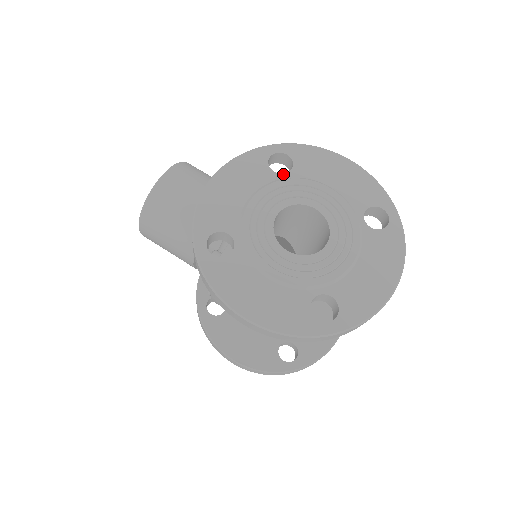
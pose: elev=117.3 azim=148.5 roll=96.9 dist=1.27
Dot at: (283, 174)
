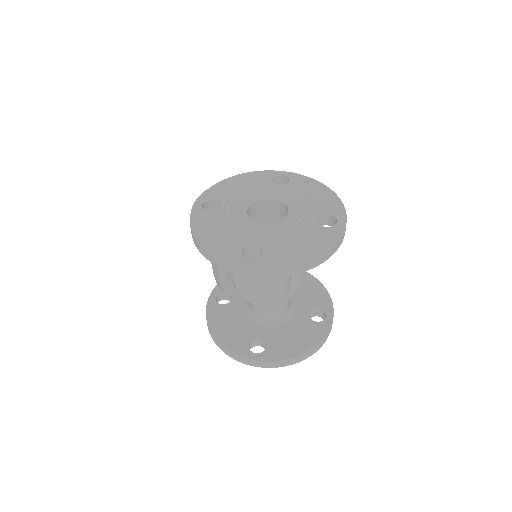
Dot at: (278, 185)
